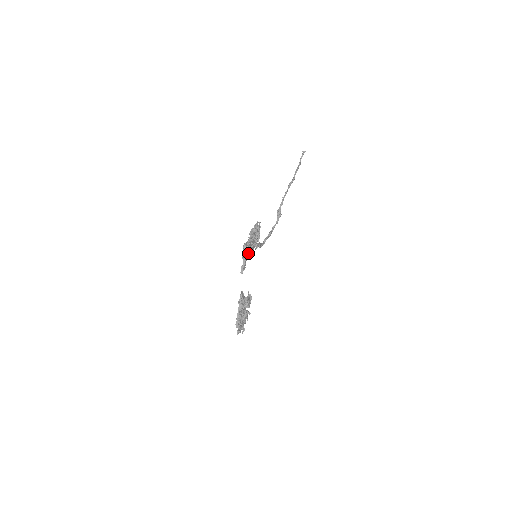
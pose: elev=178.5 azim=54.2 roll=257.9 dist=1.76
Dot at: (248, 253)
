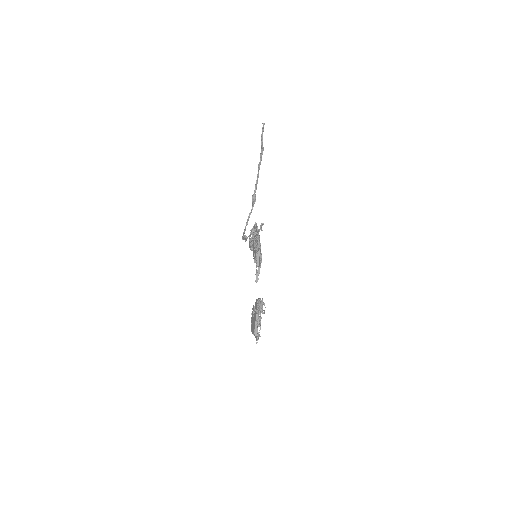
Dot at: occluded
